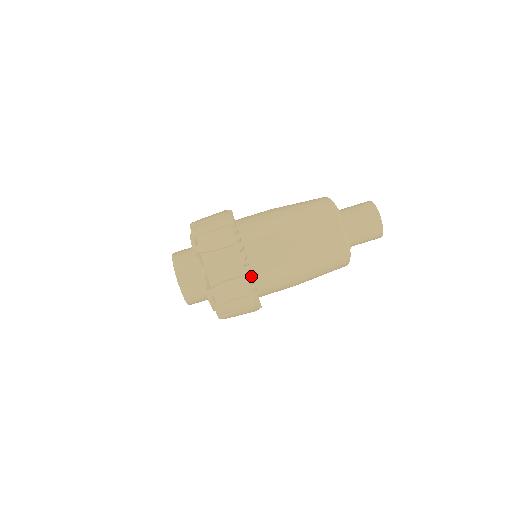
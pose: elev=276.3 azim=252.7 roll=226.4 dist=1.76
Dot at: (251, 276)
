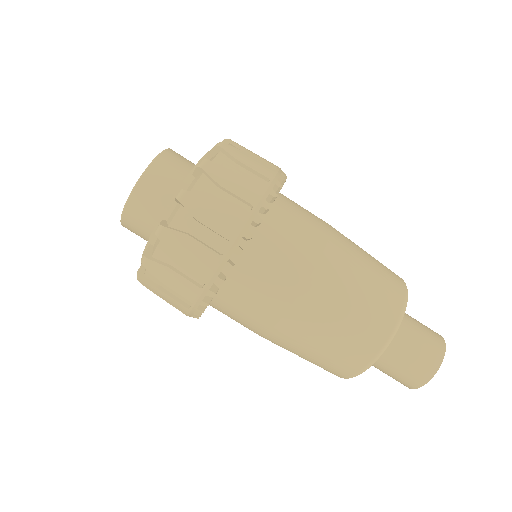
Dot at: (231, 266)
